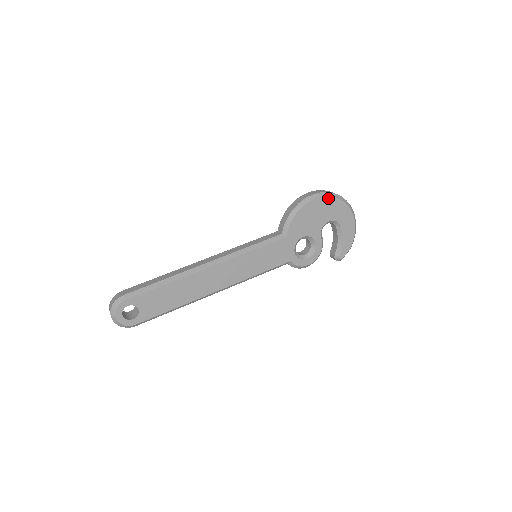
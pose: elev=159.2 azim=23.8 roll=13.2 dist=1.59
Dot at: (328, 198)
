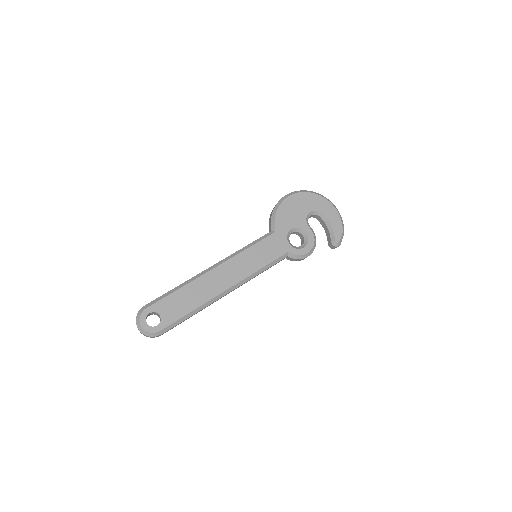
Dot at: (301, 194)
